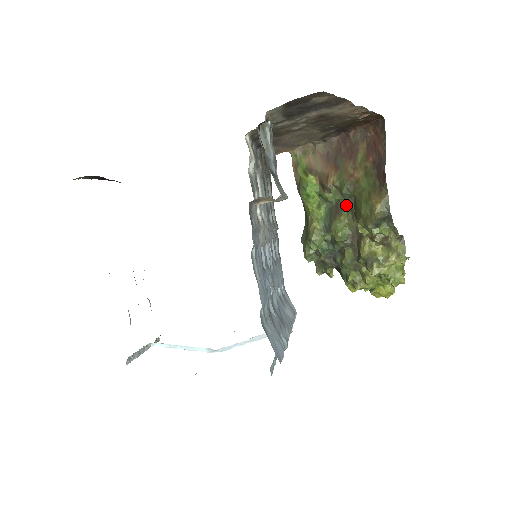
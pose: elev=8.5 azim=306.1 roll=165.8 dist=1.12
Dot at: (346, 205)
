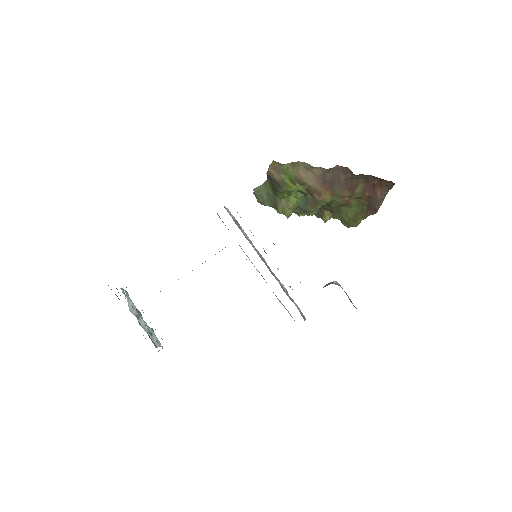
Dot at: occluded
